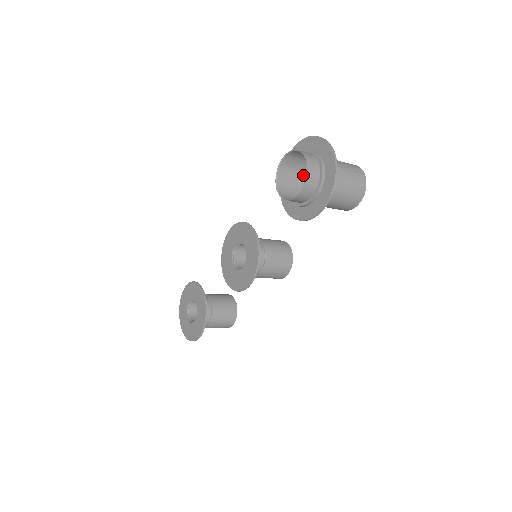
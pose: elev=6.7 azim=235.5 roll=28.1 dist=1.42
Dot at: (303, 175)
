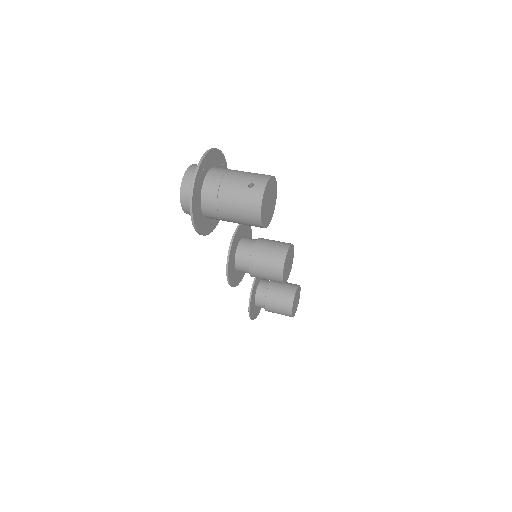
Dot at: occluded
